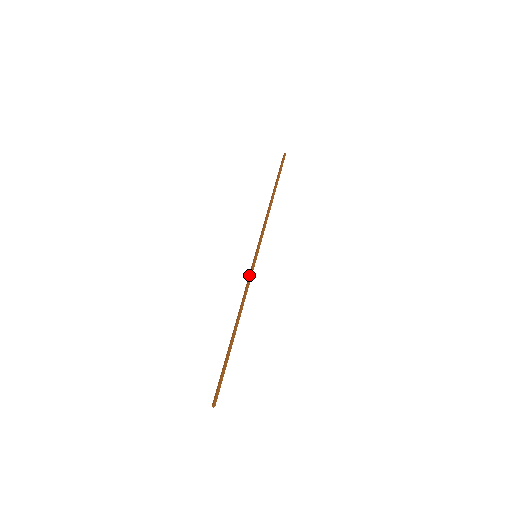
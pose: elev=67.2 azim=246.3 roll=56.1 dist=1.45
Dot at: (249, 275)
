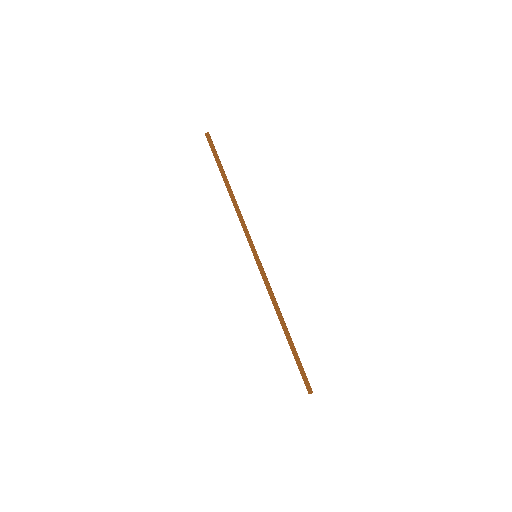
Dot at: (265, 276)
